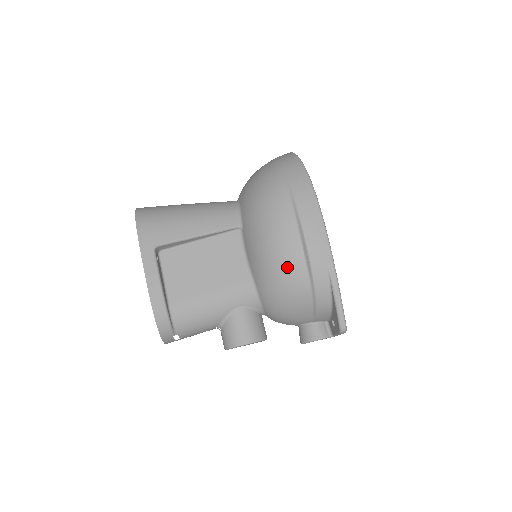
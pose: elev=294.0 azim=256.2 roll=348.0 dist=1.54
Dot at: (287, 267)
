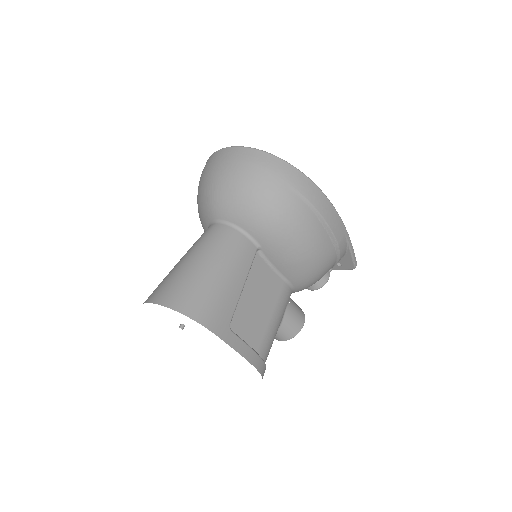
Dot at: (323, 257)
